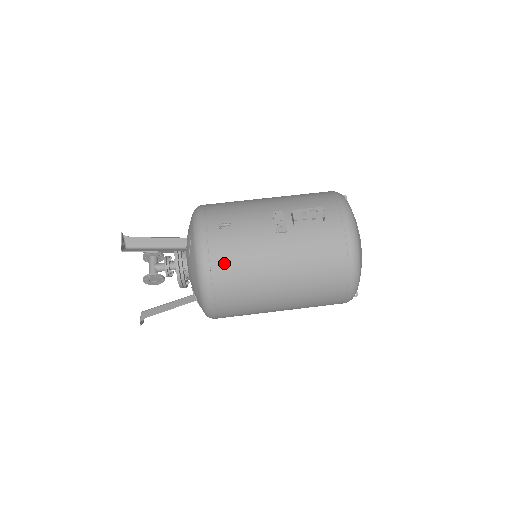
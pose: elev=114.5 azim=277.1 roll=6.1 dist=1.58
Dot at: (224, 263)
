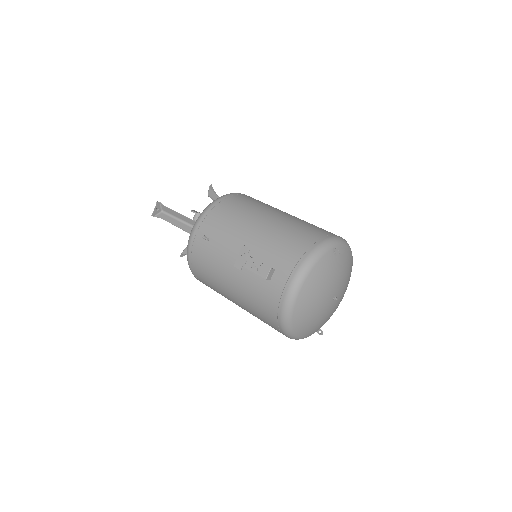
Dot at: (199, 265)
